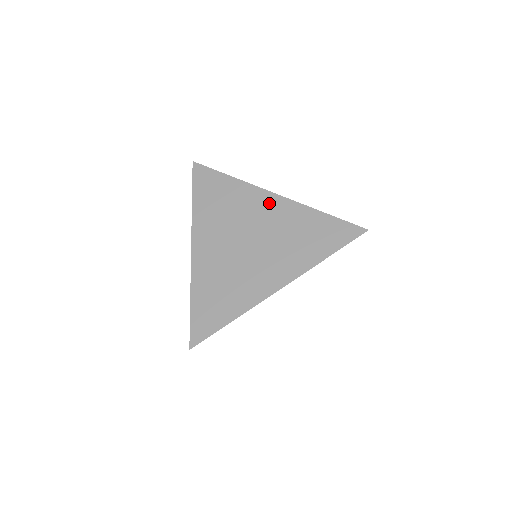
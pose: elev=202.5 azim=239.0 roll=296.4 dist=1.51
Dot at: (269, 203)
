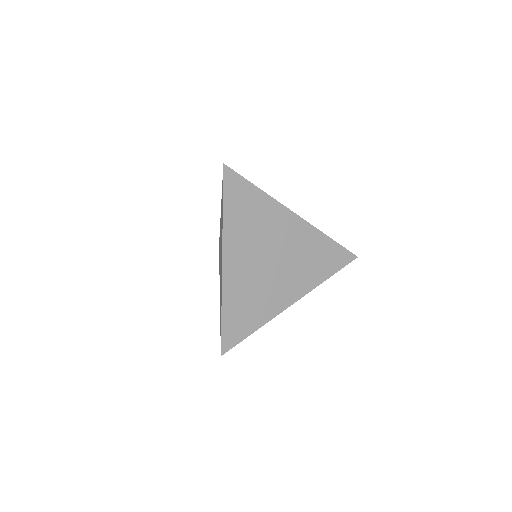
Dot at: (292, 224)
